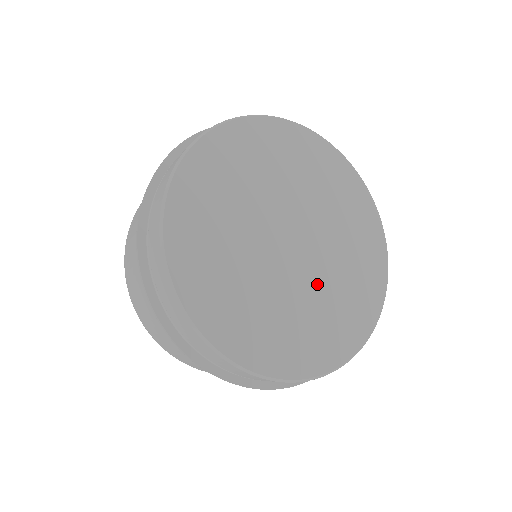
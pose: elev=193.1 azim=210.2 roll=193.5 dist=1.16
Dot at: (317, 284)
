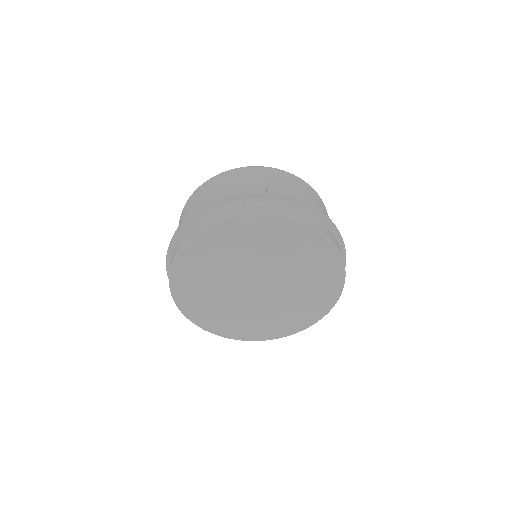
Dot at: (266, 308)
